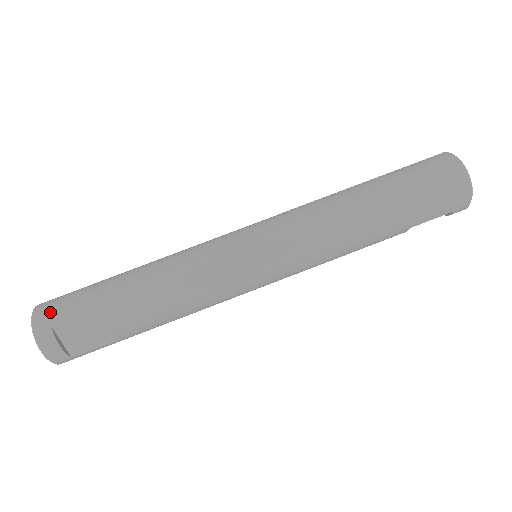
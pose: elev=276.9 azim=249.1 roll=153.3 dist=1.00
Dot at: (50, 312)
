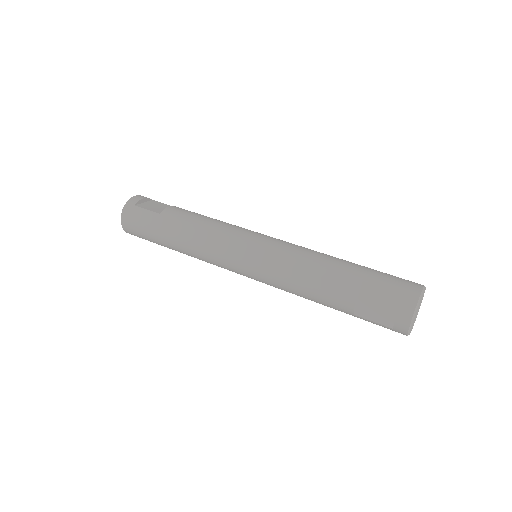
Dot at: occluded
